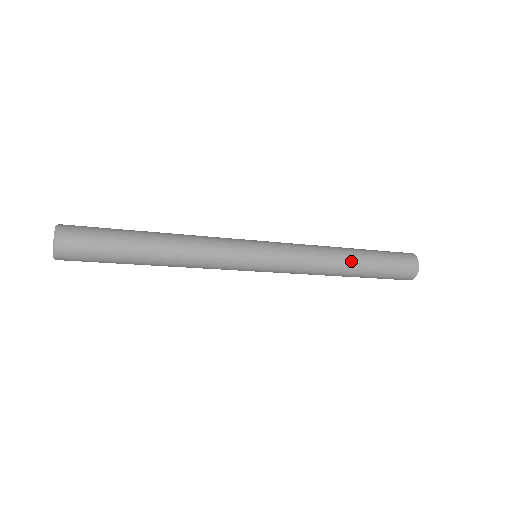
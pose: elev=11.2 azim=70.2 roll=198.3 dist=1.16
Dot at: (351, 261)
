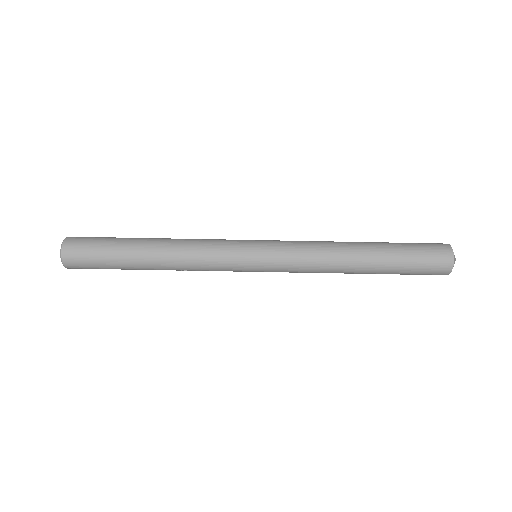
Dot at: (362, 253)
